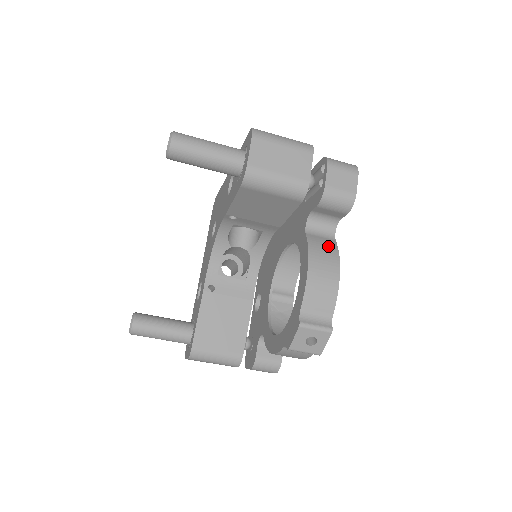
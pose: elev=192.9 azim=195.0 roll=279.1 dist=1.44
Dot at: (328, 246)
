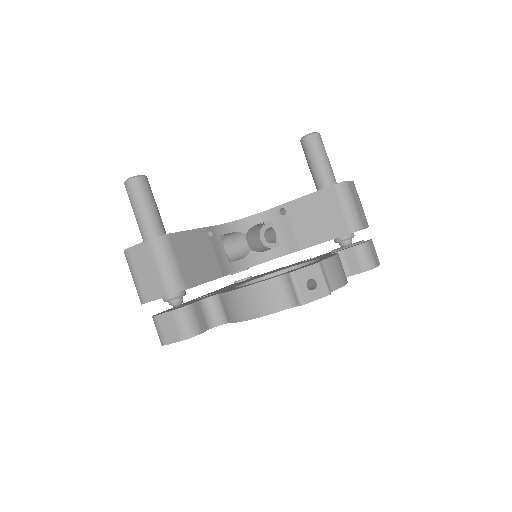
Dot at: occluded
